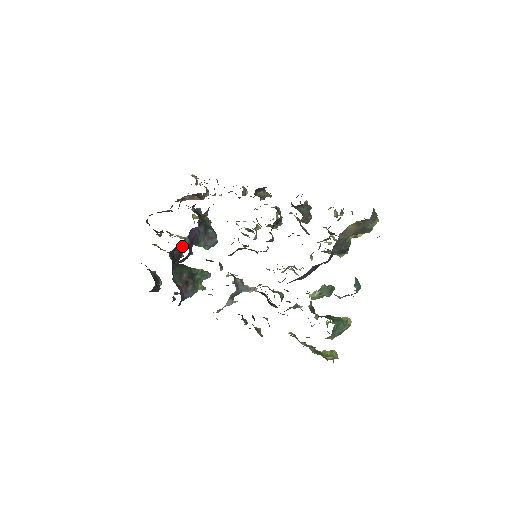
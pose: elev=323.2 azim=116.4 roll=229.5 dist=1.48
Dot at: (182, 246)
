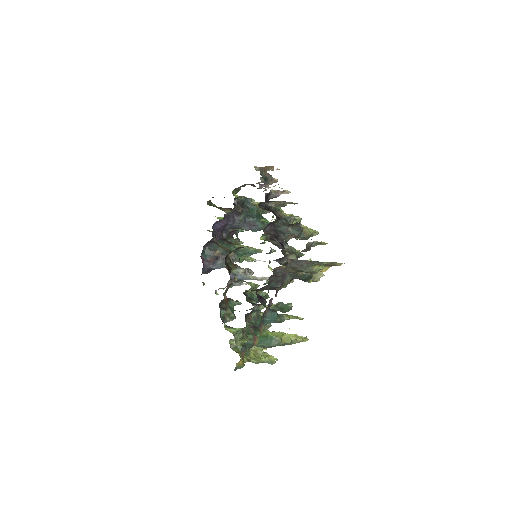
Dot at: occluded
